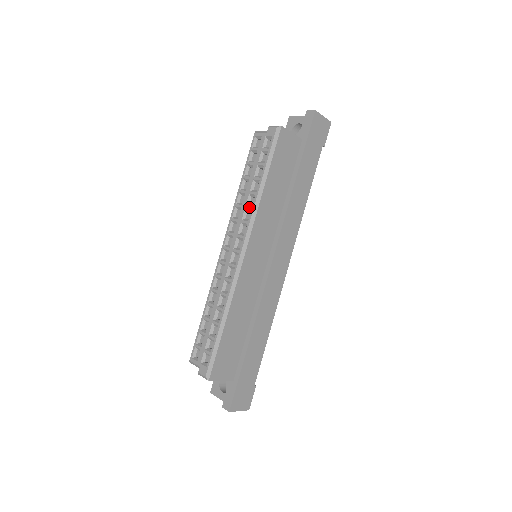
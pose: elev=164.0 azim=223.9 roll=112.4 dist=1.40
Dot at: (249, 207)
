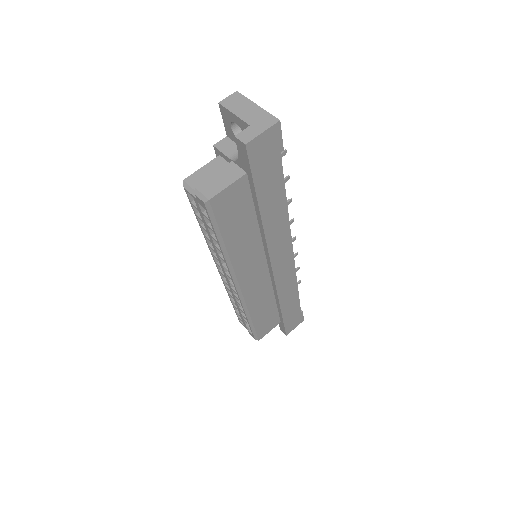
Dot at: occluded
